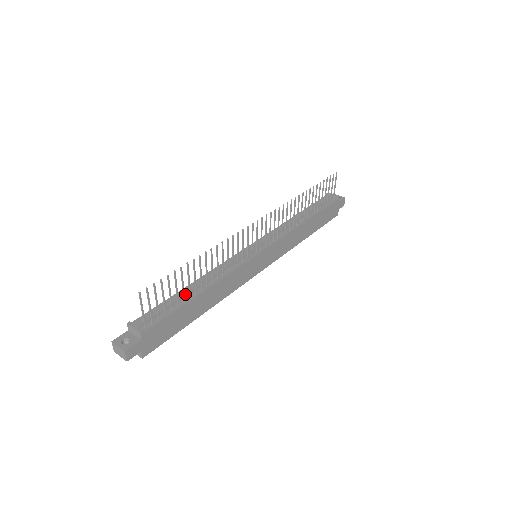
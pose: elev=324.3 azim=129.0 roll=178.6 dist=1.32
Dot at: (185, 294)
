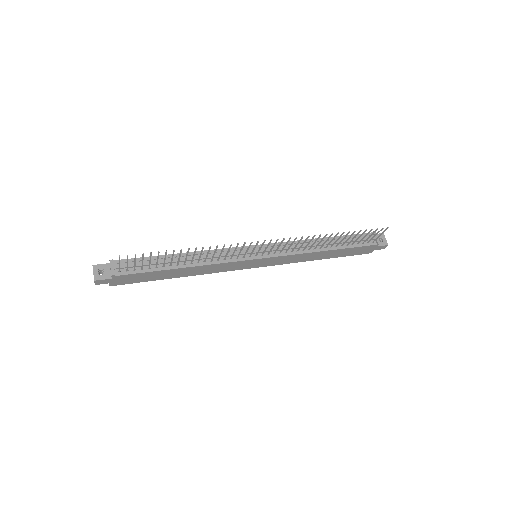
Dot at: (168, 262)
